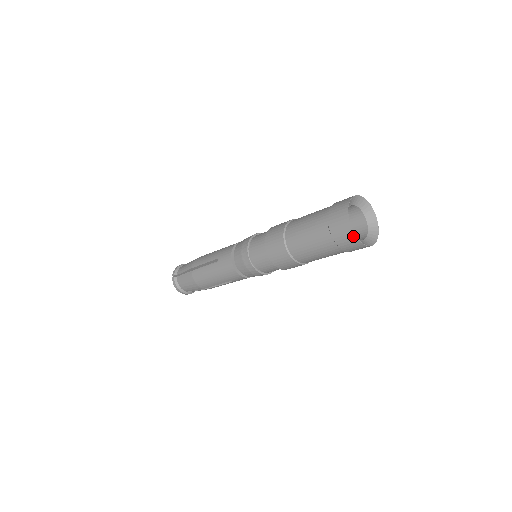
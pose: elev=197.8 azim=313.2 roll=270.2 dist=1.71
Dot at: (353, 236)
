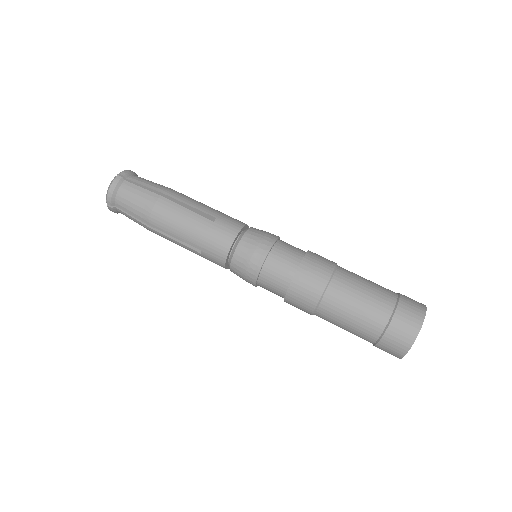
Dot at: (411, 340)
